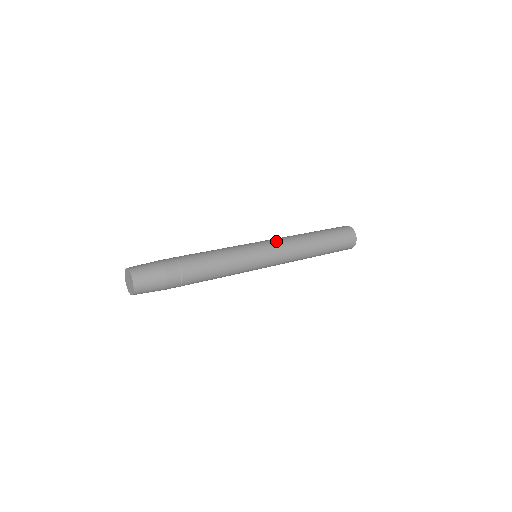
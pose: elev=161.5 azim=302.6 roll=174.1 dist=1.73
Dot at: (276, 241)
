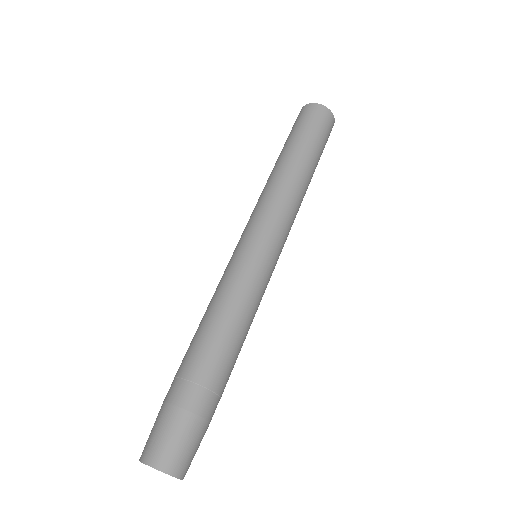
Dot at: (258, 215)
